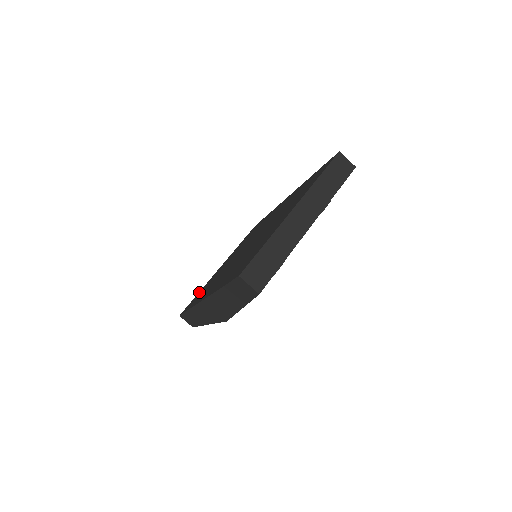
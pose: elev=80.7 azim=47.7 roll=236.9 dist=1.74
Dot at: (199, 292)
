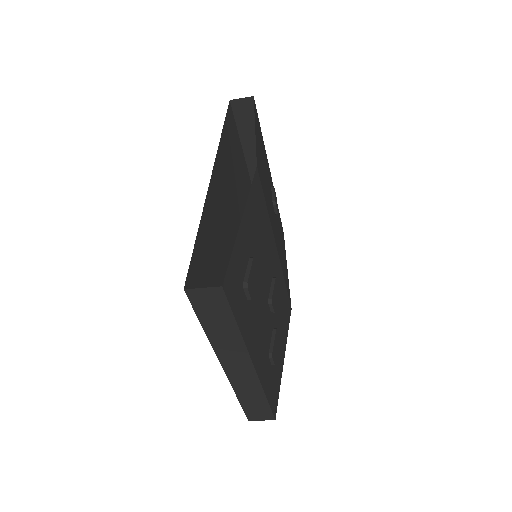
Dot at: occluded
